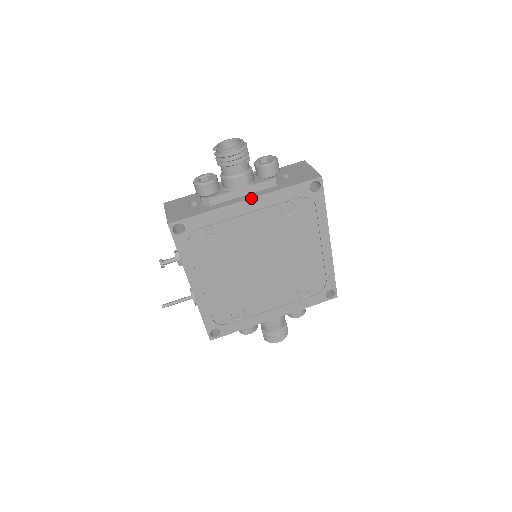
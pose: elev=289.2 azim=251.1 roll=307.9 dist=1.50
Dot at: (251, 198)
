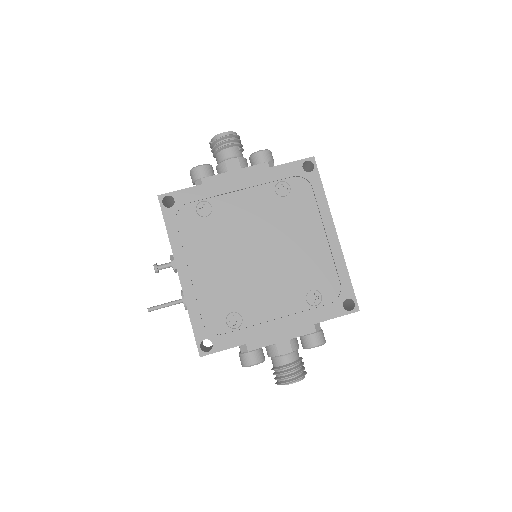
Dot at: (242, 174)
